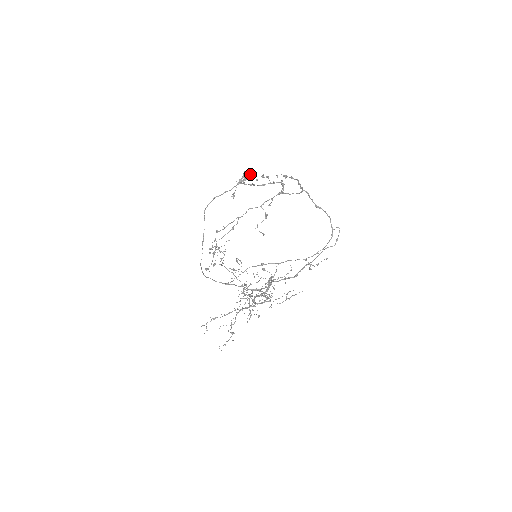
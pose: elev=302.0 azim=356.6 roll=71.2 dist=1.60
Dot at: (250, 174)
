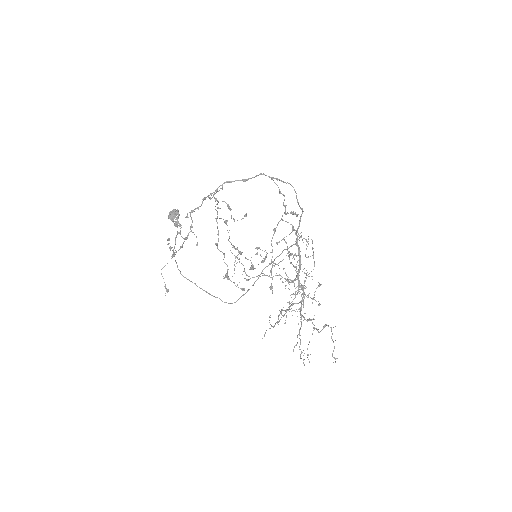
Dot at: (175, 212)
